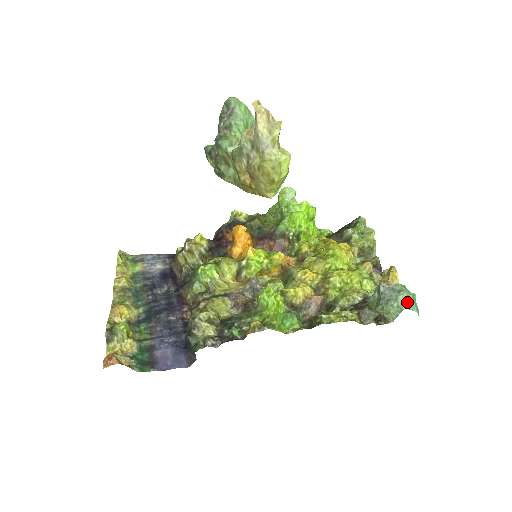
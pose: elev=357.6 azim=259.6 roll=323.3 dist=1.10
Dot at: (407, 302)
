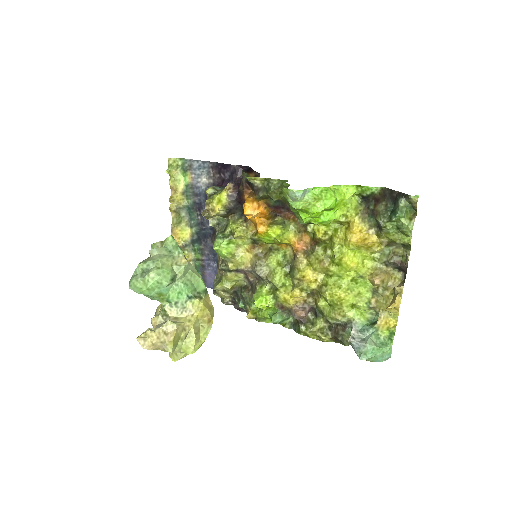
Dot at: (369, 360)
